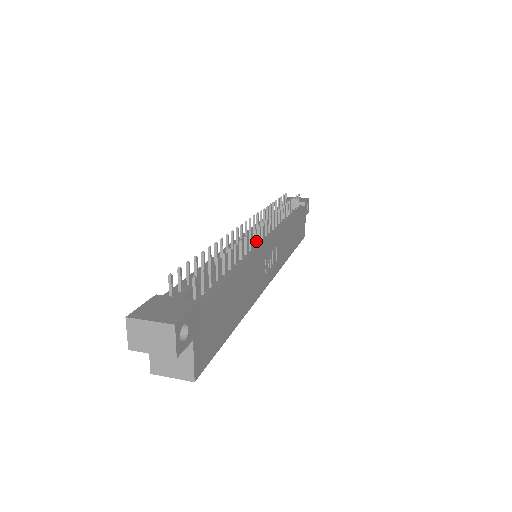
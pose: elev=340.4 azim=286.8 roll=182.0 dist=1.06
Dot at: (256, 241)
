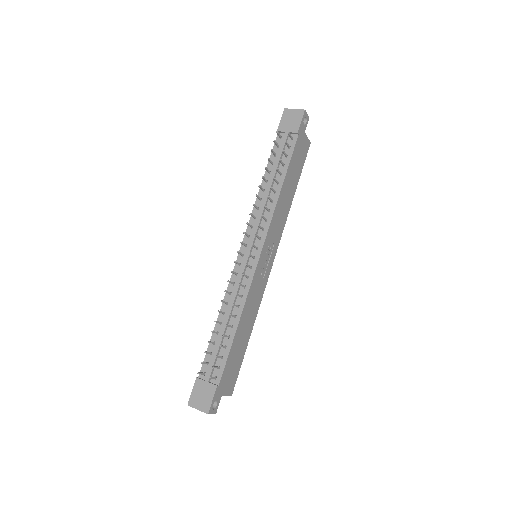
Dot at: occluded
